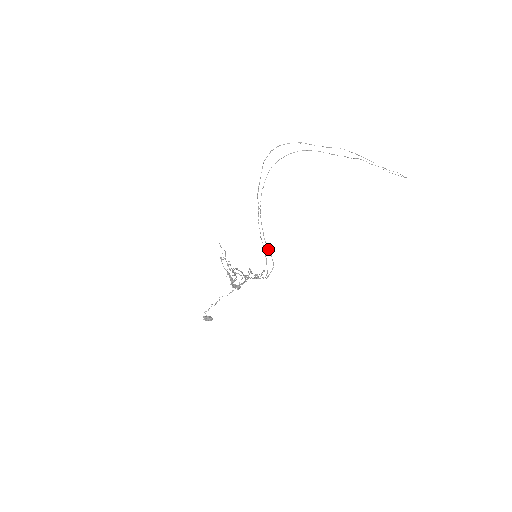
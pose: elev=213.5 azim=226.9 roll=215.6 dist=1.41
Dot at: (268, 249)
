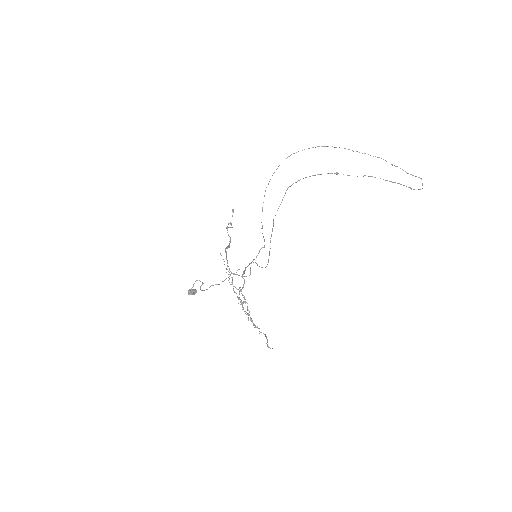
Dot at: (263, 236)
